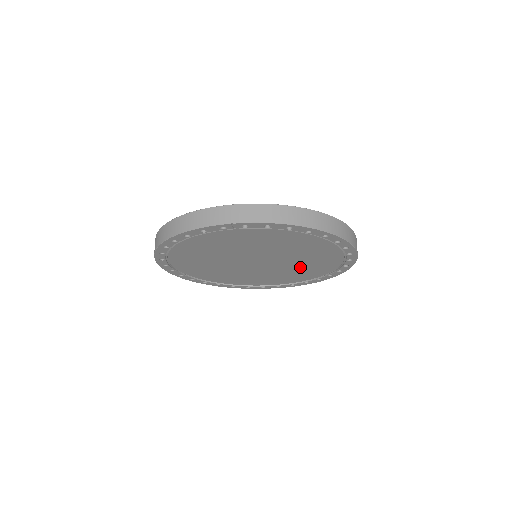
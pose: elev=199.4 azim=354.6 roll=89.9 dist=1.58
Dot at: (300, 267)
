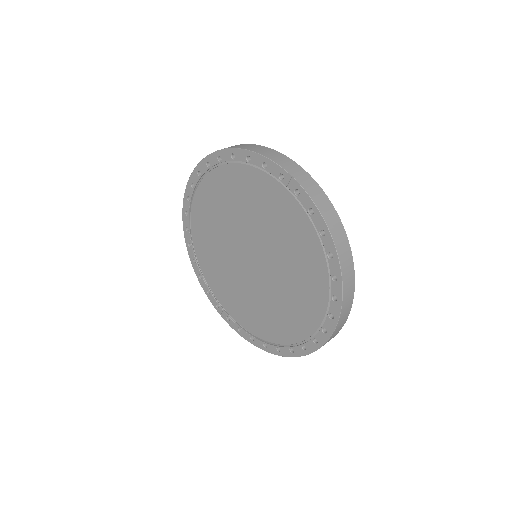
Dot at: (271, 307)
